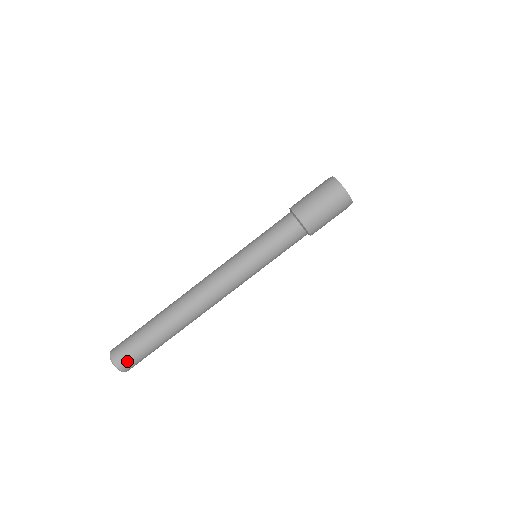
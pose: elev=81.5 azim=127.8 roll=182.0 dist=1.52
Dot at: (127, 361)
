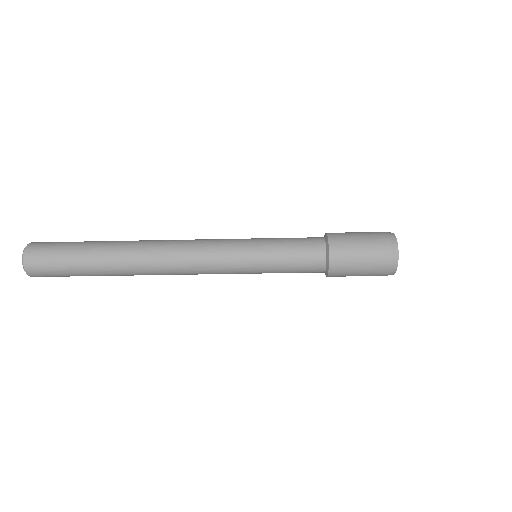
Dot at: occluded
